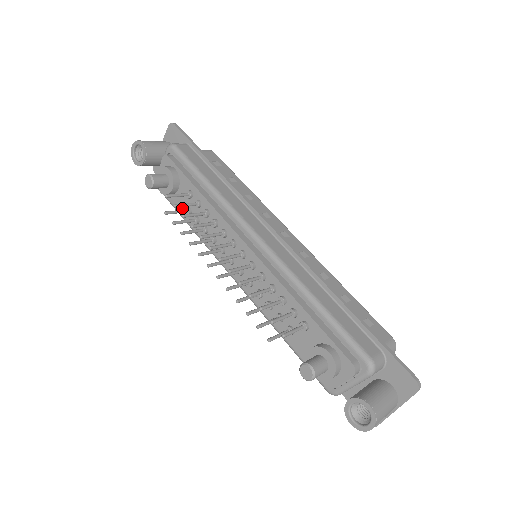
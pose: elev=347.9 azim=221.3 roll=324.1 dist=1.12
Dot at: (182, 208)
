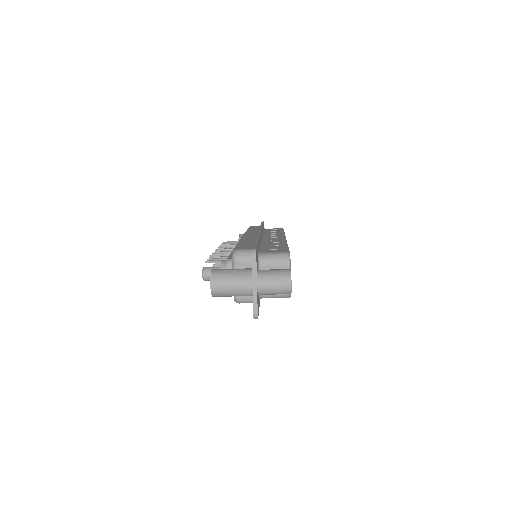
Dot at: occluded
